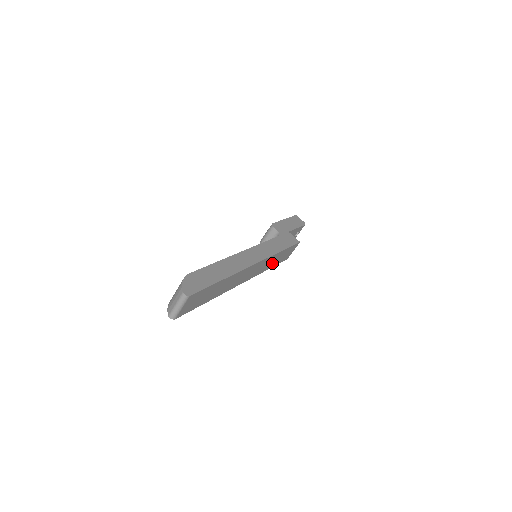
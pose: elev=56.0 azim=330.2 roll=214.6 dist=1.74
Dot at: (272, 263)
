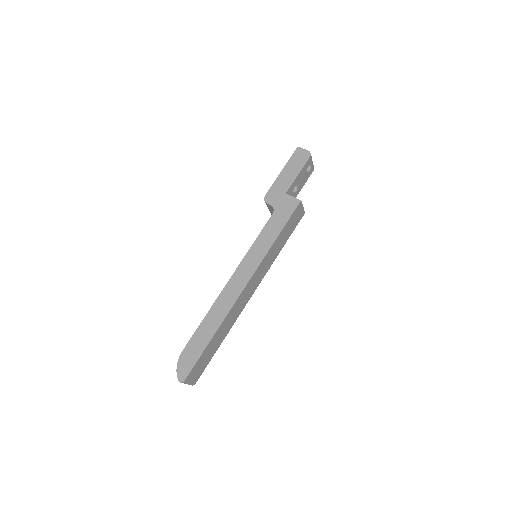
Dot at: (278, 247)
